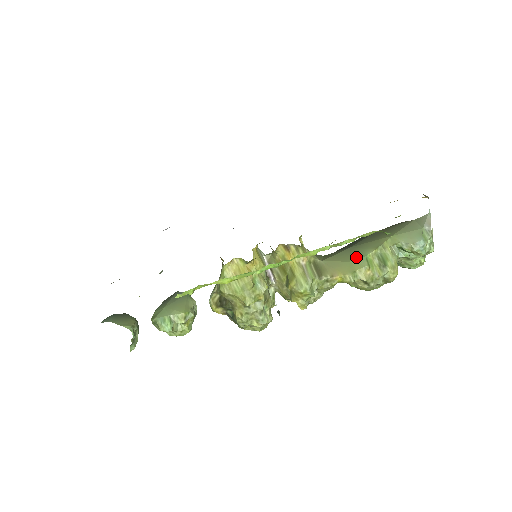
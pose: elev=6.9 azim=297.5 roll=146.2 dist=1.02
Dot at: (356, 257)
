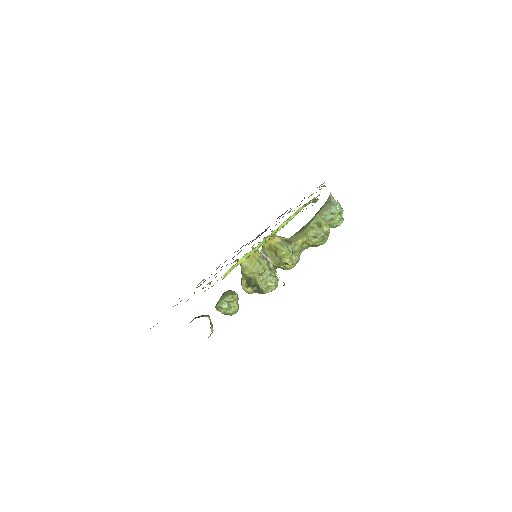
Dot at: (305, 229)
